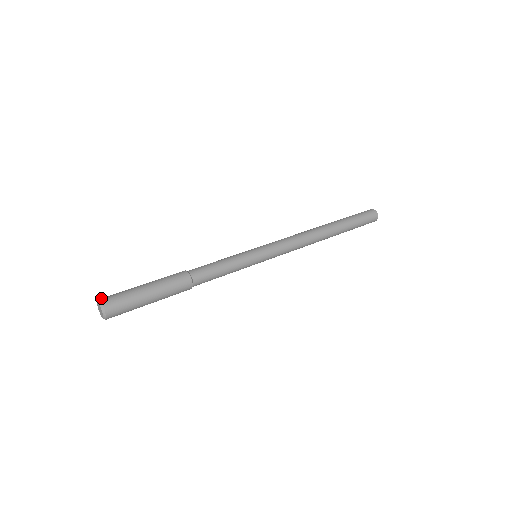
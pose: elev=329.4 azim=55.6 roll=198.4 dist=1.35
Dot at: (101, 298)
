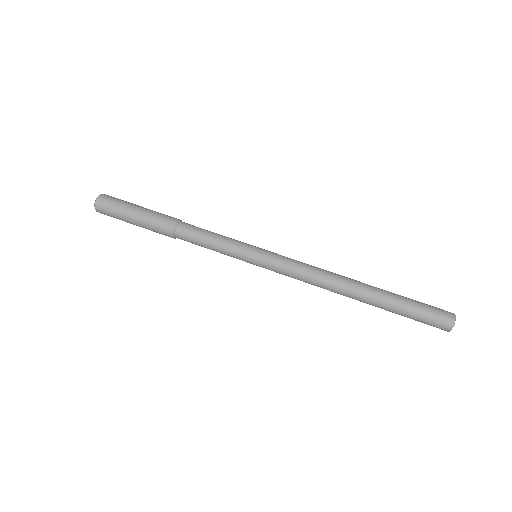
Dot at: (104, 194)
